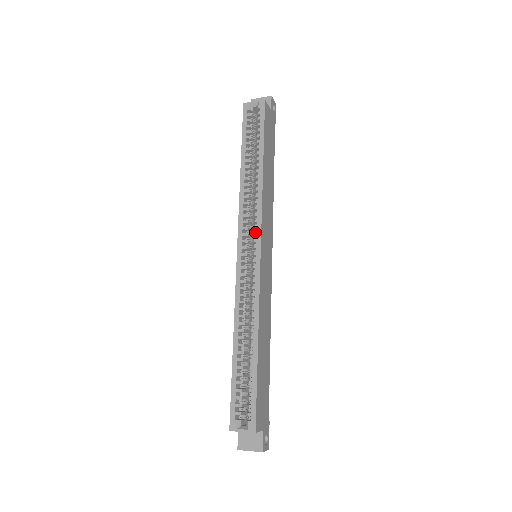
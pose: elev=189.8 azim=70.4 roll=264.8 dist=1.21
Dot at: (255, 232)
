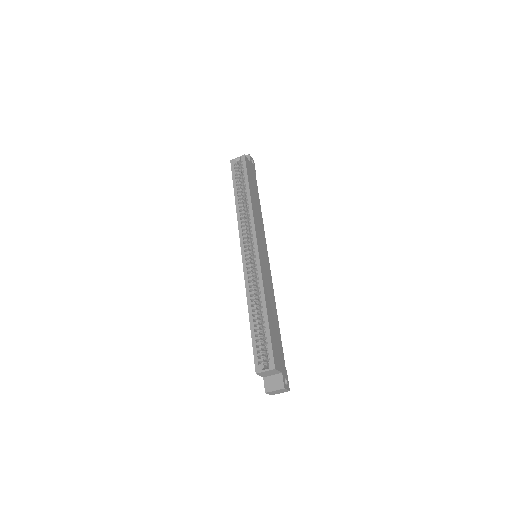
Dot at: (252, 236)
